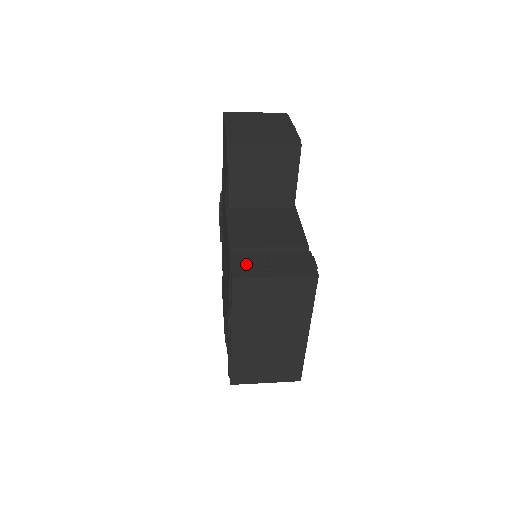
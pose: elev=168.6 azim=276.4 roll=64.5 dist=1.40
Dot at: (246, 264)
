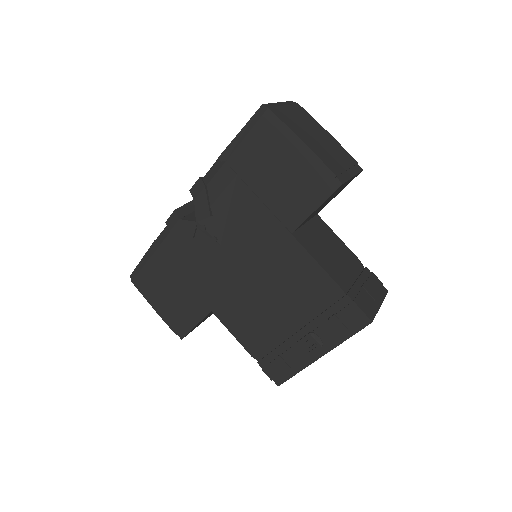
Dot at: (365, 303)
